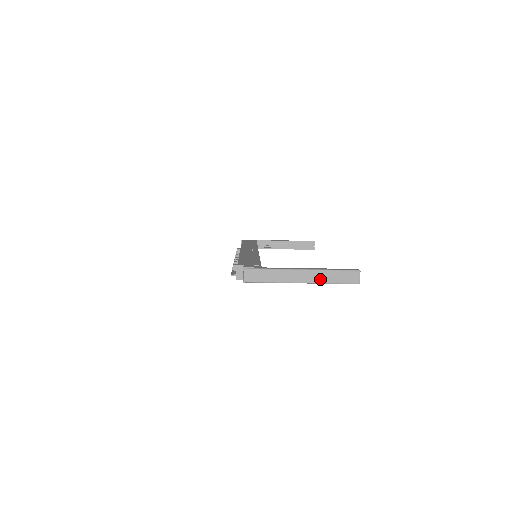
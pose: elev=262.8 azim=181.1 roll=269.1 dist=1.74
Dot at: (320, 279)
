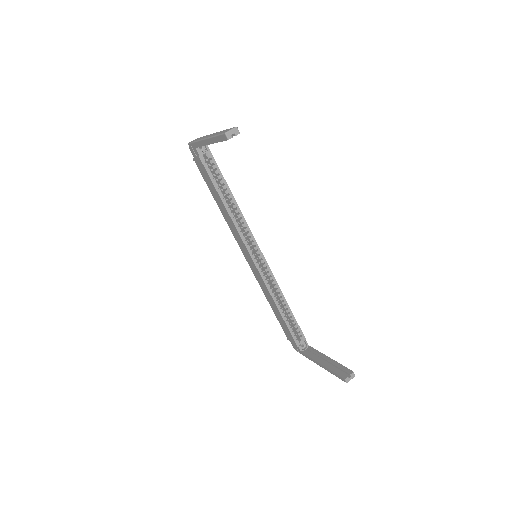
Dot at: occluded
